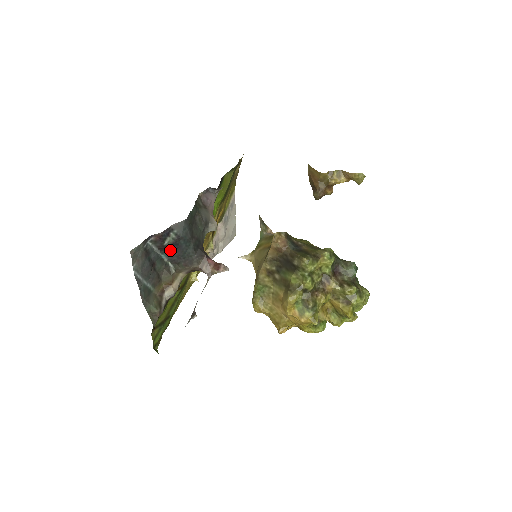
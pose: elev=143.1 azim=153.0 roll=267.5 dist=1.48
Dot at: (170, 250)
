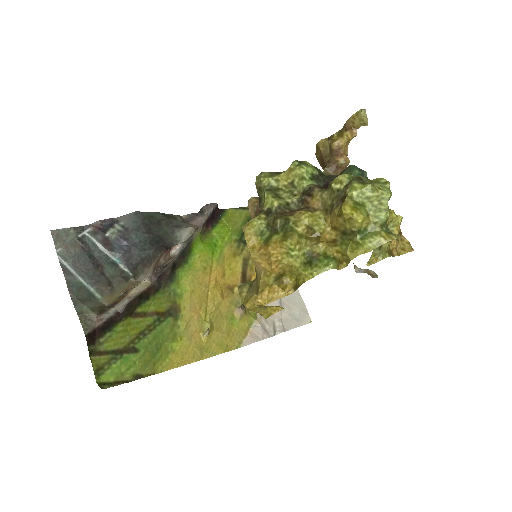
Dot at: (122, 250)
